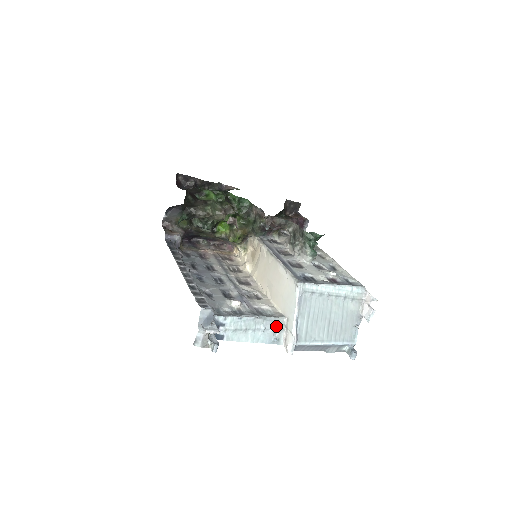
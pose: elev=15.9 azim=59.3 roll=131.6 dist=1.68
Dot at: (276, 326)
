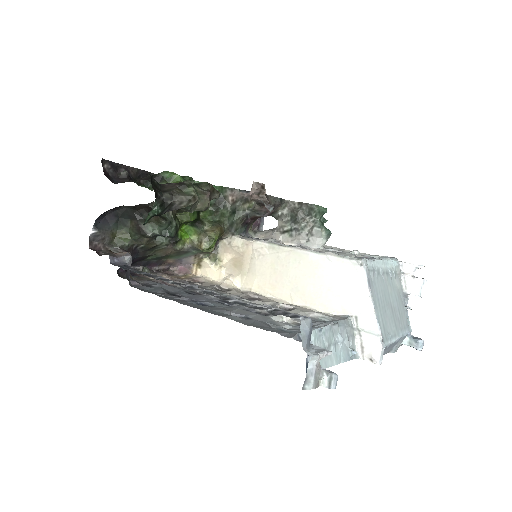
Dot at: (348, 332)
